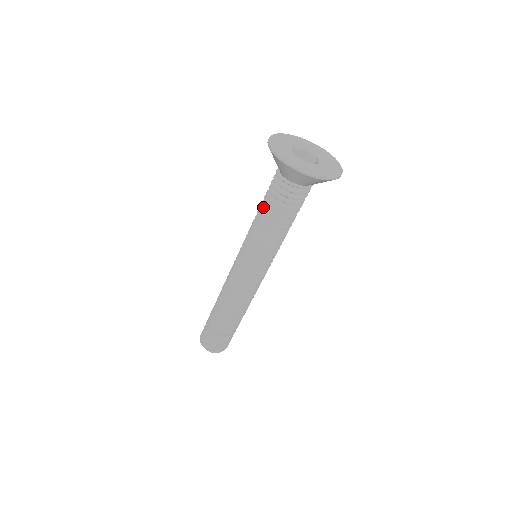
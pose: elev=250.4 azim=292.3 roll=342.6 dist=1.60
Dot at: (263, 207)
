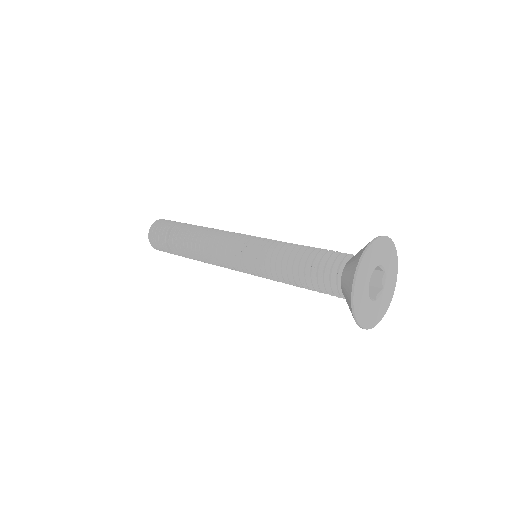
Dot at: (301, 260)
